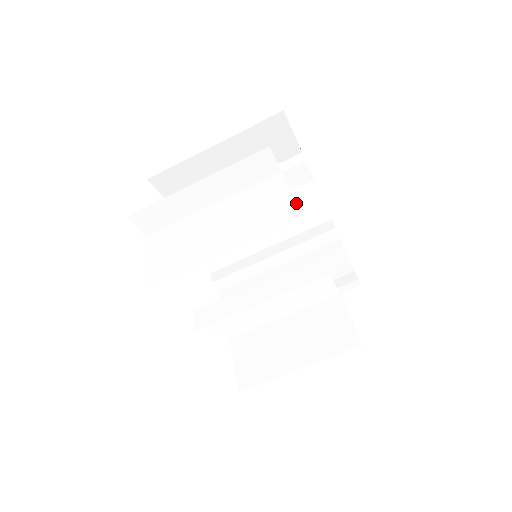
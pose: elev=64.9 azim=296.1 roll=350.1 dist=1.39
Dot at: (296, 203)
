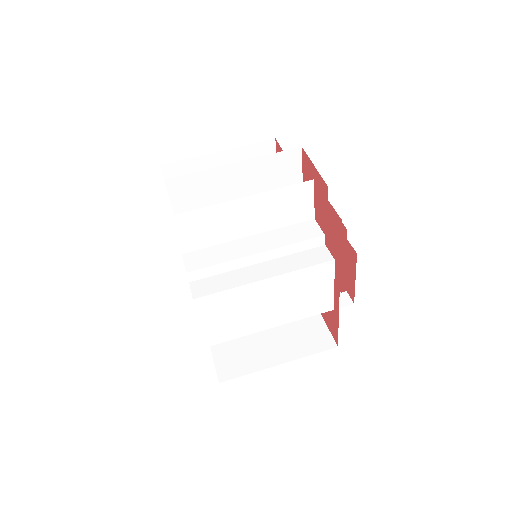
Dot at: occluded
